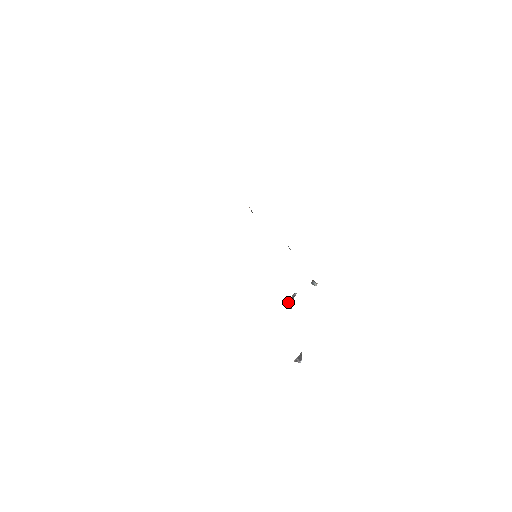
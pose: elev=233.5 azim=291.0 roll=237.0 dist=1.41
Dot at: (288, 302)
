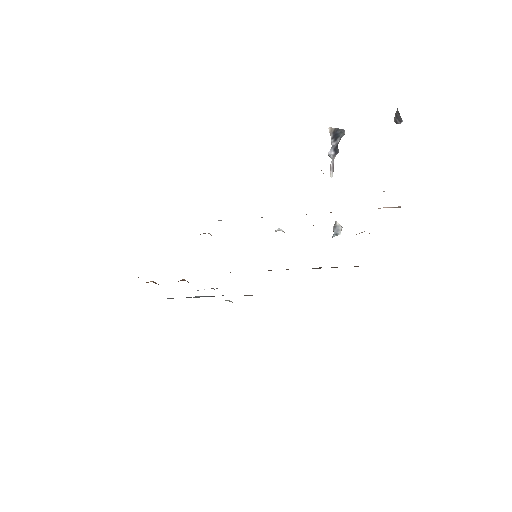
Dot at: (333, 144)
